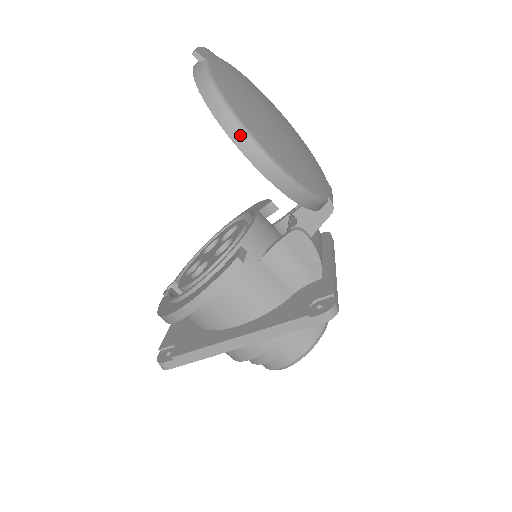
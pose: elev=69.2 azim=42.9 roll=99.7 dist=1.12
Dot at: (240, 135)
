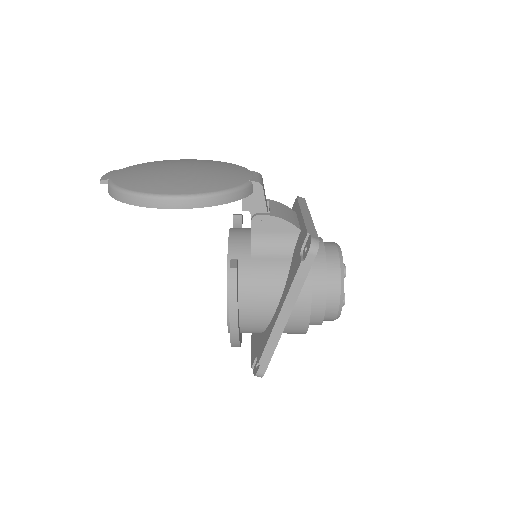
Dot at: (152, 201)
